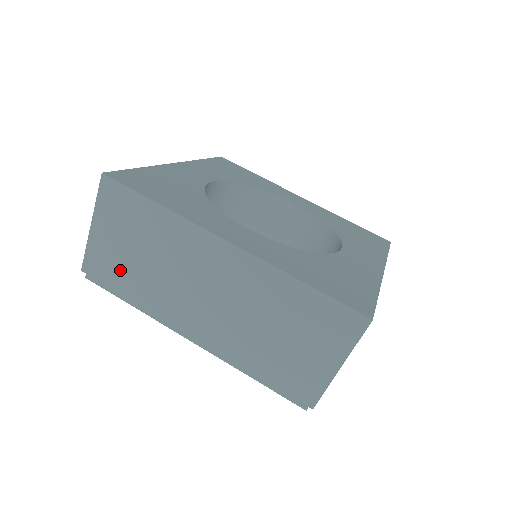
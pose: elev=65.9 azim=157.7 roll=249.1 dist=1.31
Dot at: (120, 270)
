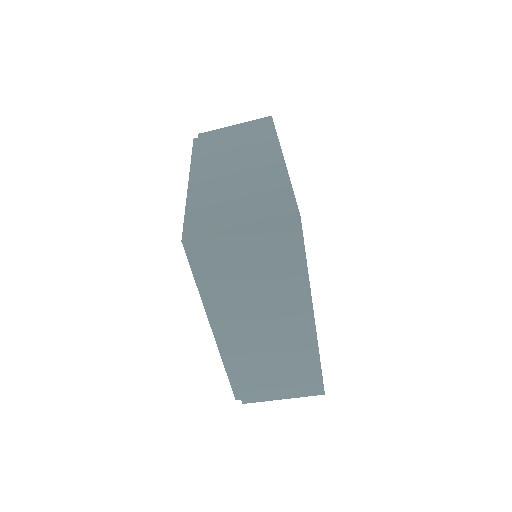
Dot at: (215, 141)
